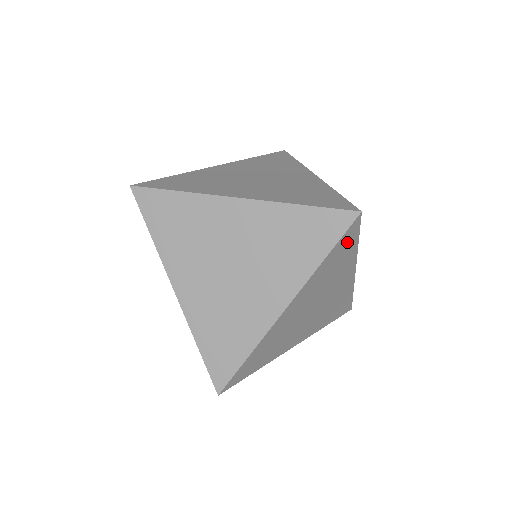
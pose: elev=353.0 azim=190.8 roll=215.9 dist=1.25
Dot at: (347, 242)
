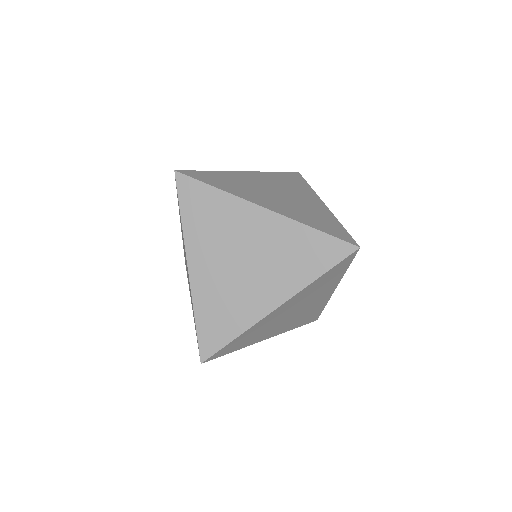
Dot at: (340, 267)
